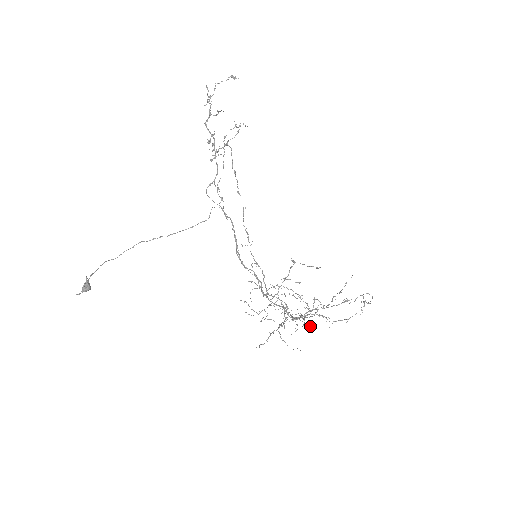
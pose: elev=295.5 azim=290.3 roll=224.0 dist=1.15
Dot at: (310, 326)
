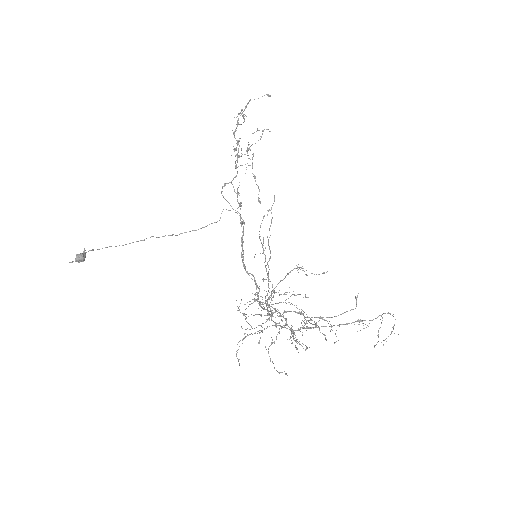
Dot at: (306, 347)
